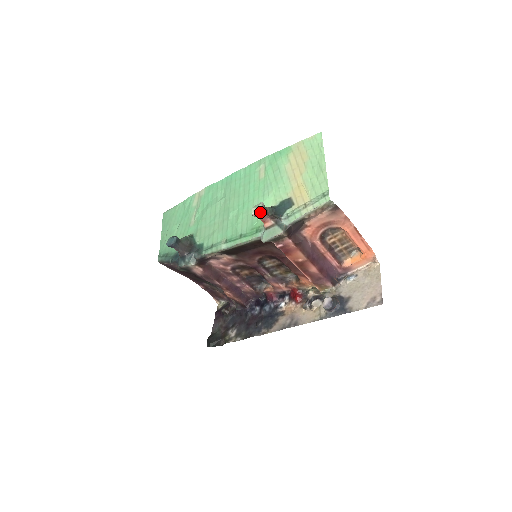
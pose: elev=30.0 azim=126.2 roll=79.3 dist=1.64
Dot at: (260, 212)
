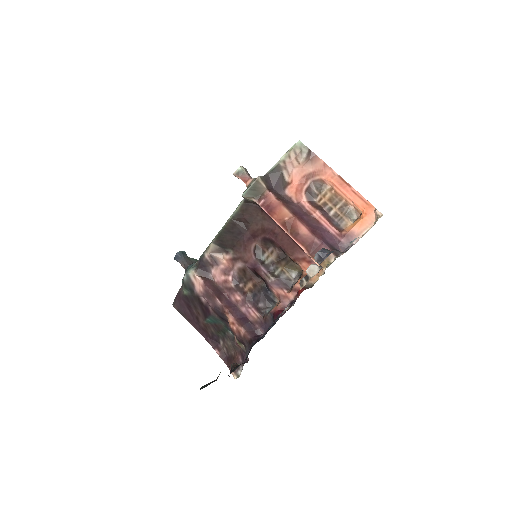
Dot at: (240, 169)
